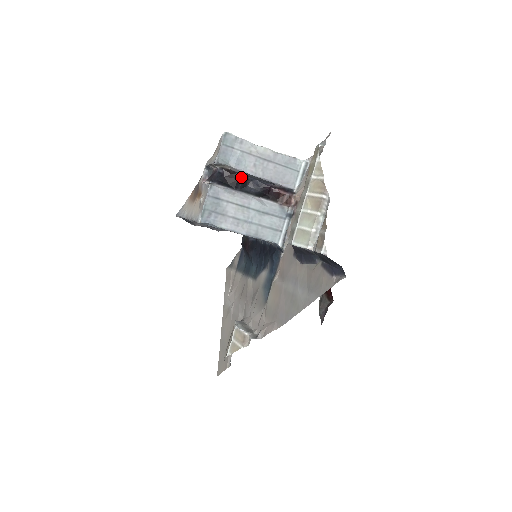
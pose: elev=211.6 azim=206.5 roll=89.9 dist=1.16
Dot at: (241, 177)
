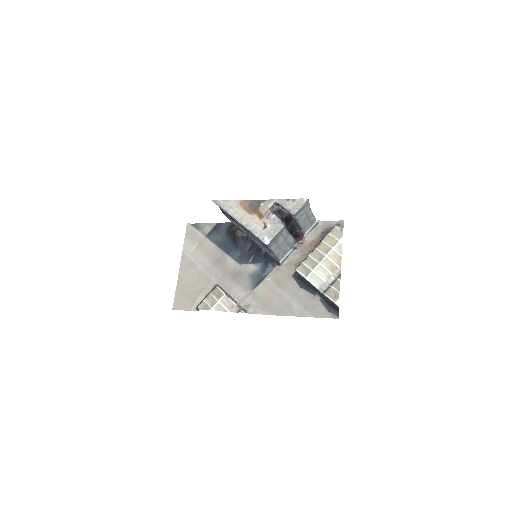
Dot at: (291, 220)
